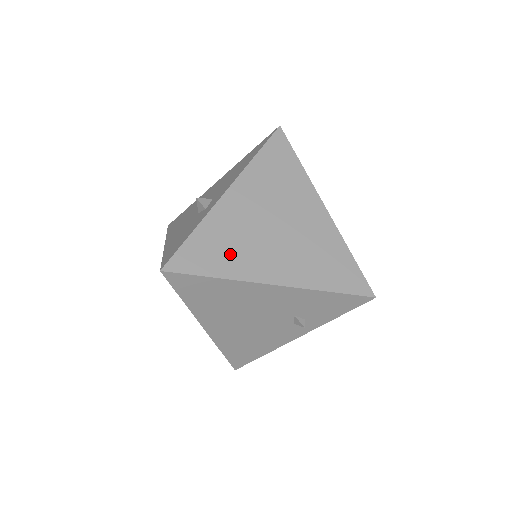
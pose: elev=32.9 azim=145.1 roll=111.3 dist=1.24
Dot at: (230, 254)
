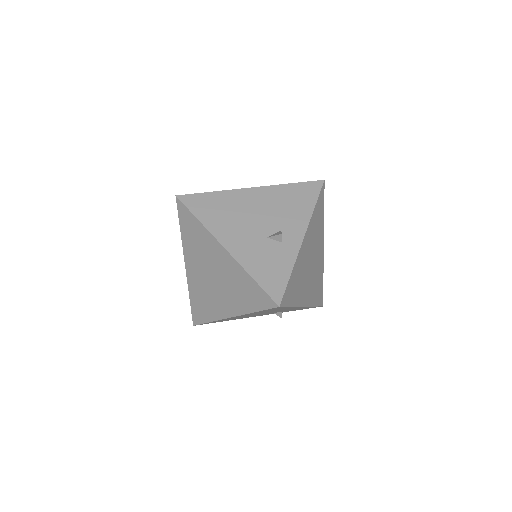
Dot at: (298, 288)
